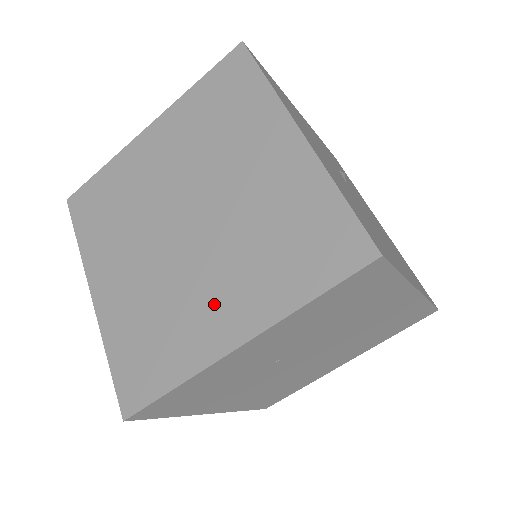
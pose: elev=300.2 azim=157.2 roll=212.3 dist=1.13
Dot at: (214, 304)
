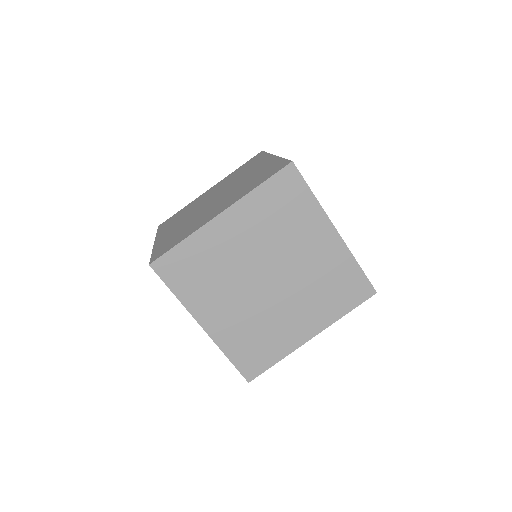
Dot at: (215, 210)
